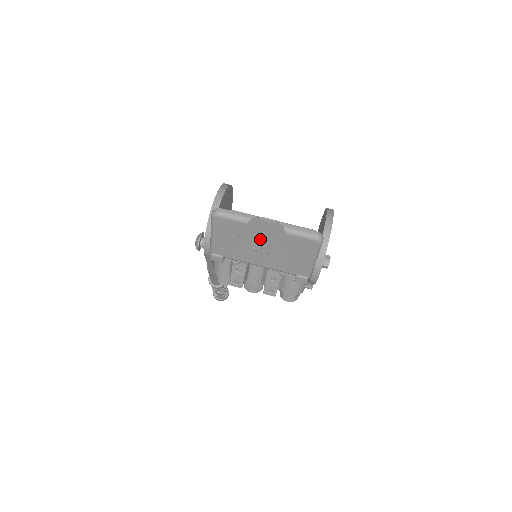
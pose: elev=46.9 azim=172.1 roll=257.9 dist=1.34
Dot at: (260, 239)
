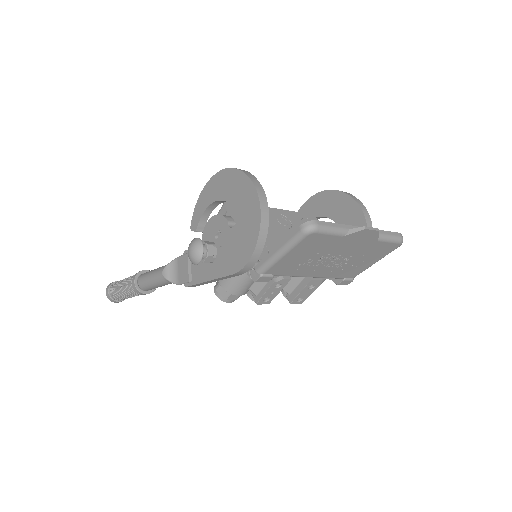
Dot at: (341, 250)
